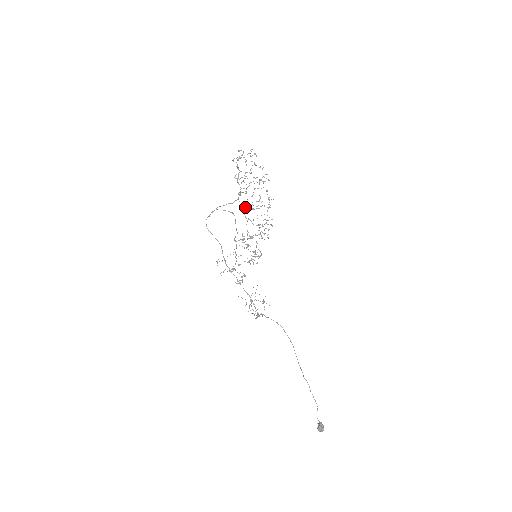
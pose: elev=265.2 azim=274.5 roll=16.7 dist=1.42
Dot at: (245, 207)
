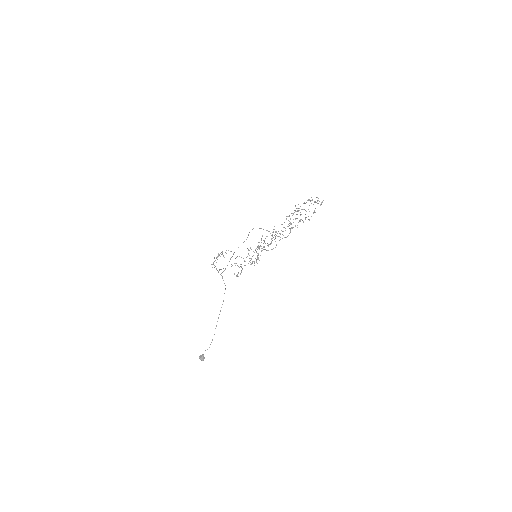
Dot at: occluded
